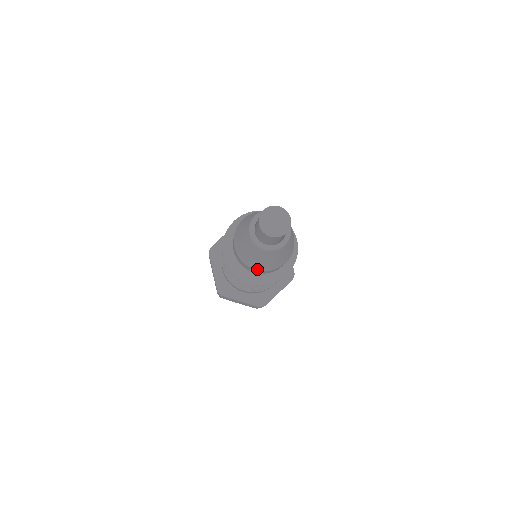
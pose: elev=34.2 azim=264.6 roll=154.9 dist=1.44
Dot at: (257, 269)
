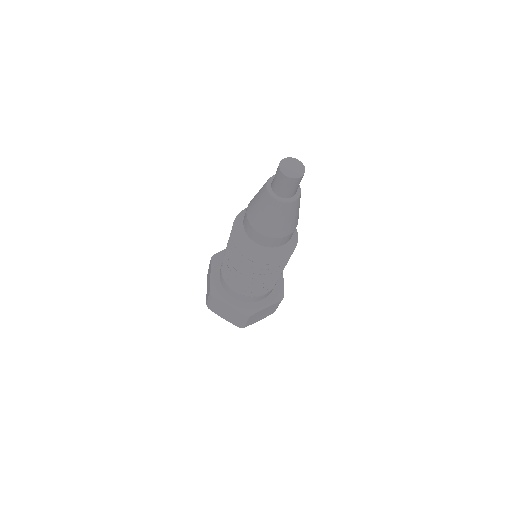
Dot at: (262, 232)
